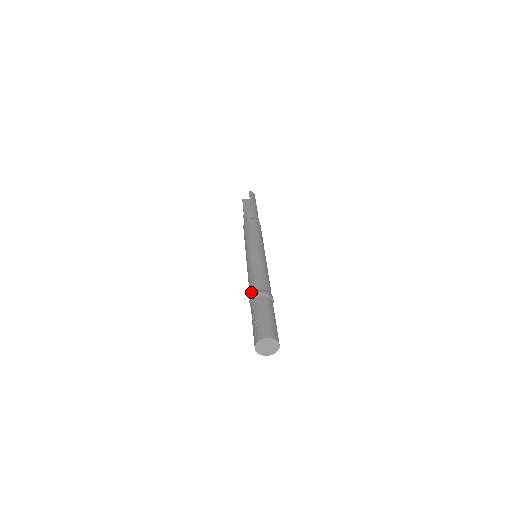
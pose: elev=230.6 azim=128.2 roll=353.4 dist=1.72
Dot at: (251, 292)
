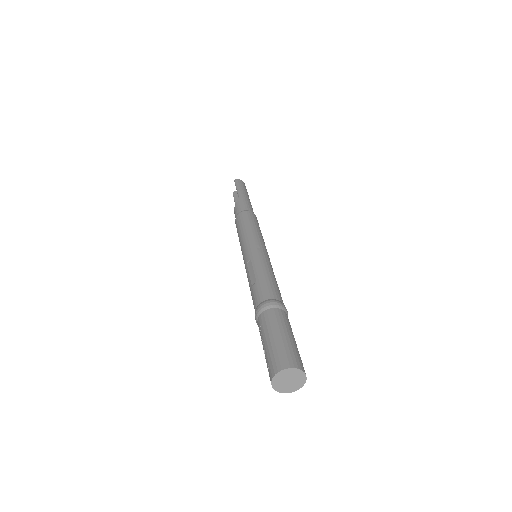
Dot at: occluded
